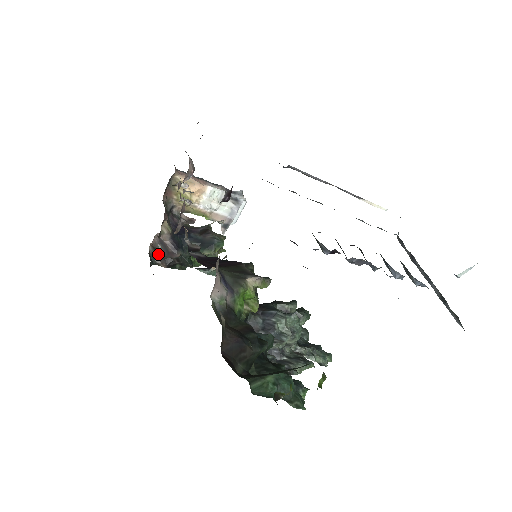
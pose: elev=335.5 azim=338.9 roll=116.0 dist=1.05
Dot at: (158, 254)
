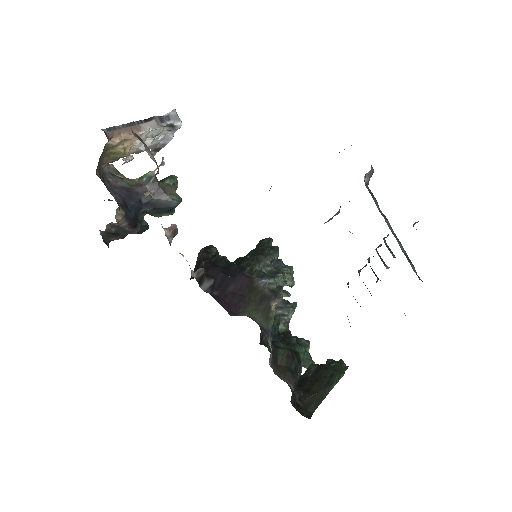
Dot at: (111, 234)
